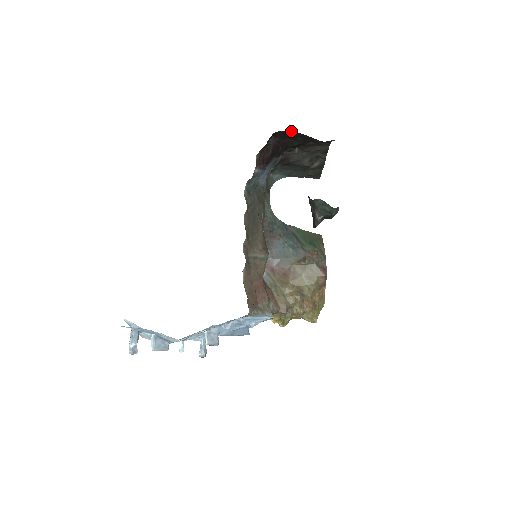
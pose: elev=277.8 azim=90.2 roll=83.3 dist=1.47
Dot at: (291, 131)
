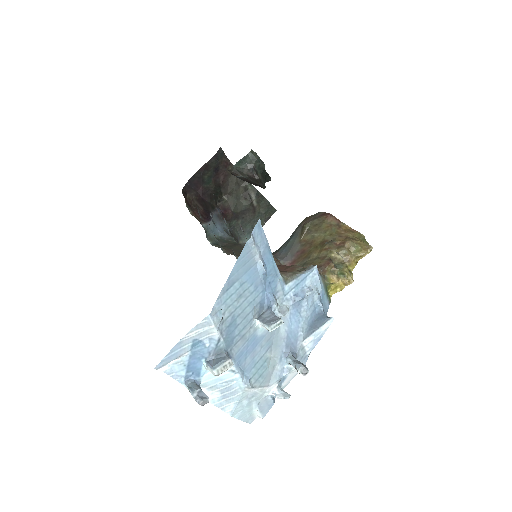
Dot at: (192, 177)
